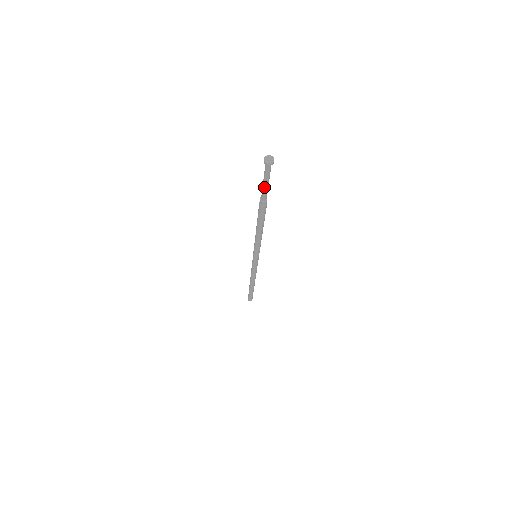
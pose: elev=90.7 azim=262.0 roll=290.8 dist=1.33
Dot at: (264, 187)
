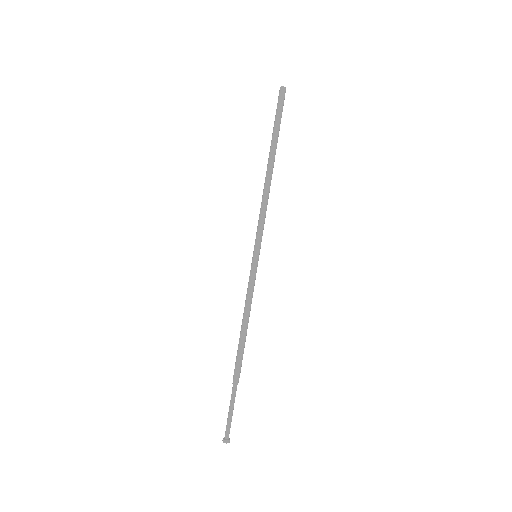
Dot at: (230, 405)
